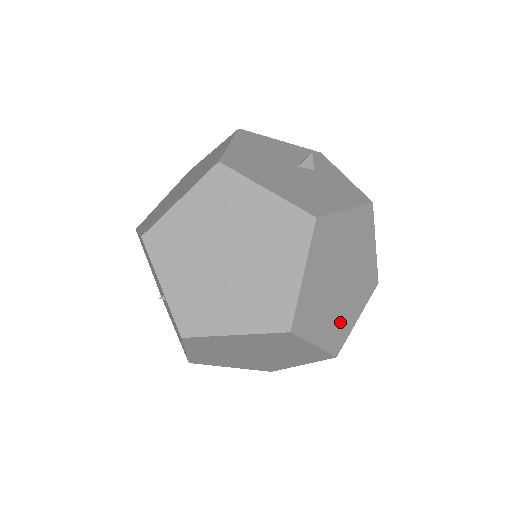
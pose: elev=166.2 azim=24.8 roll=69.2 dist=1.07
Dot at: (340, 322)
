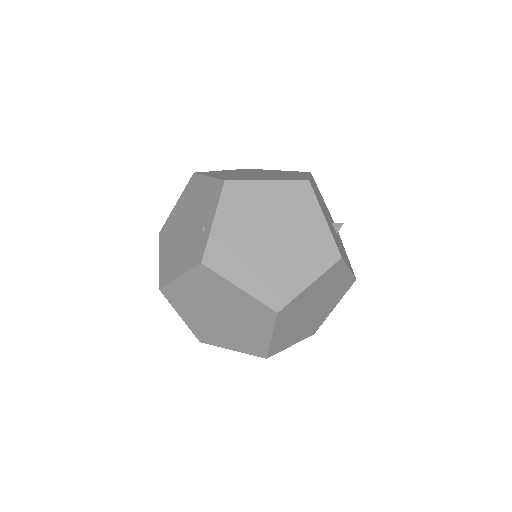
Dot at: (288, 337)
